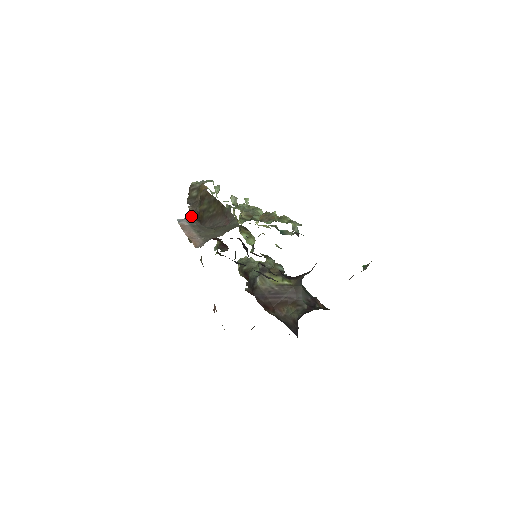
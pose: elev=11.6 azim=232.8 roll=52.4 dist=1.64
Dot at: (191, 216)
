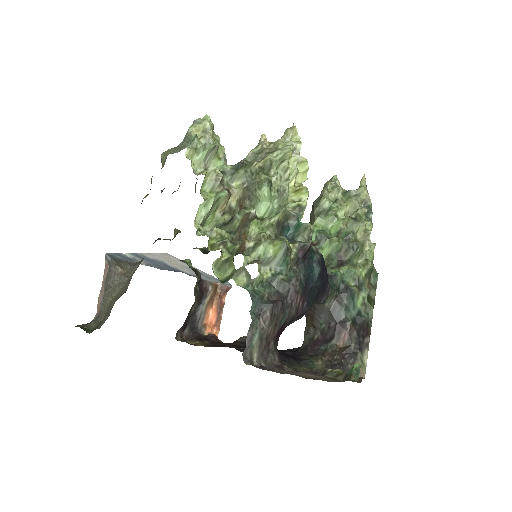
Dot at: occluded
